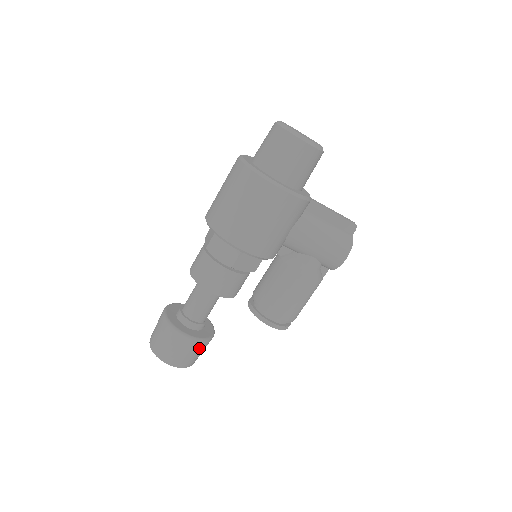
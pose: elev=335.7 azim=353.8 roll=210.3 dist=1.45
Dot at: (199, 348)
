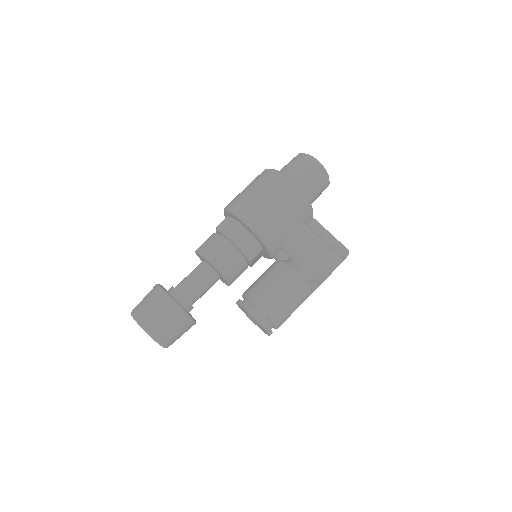
Dot at: (177, 320)
